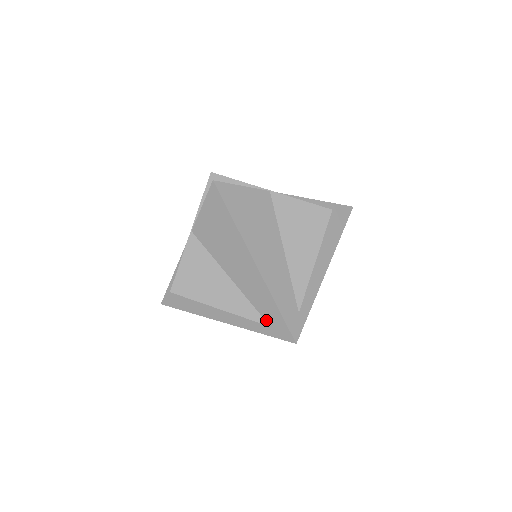
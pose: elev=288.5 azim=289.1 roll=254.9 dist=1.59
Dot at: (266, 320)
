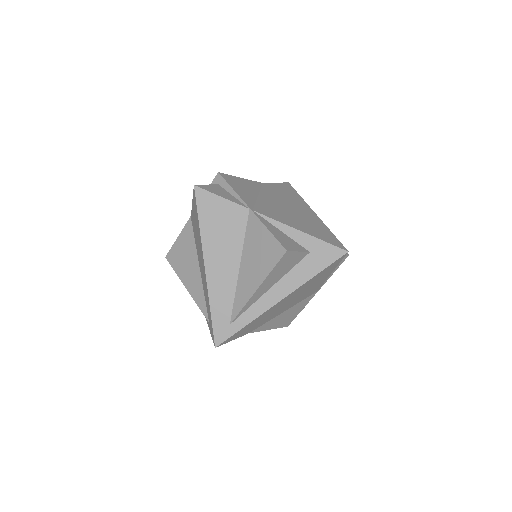
Dot at: (208, 316)
